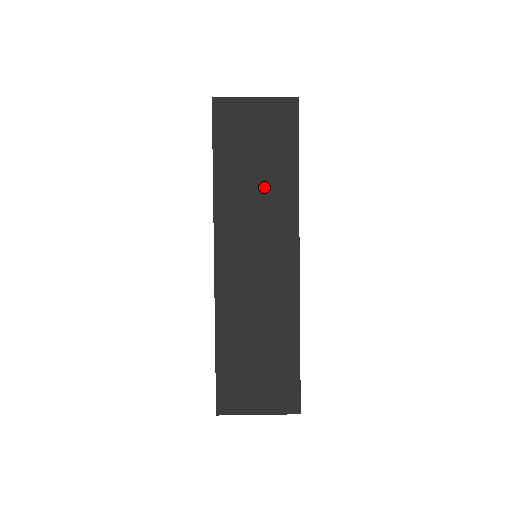
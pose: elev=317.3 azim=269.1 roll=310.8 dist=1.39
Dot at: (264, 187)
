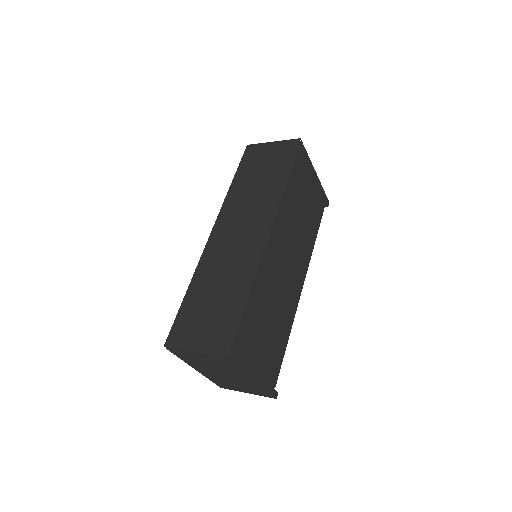
Dot at: (260, 189)
